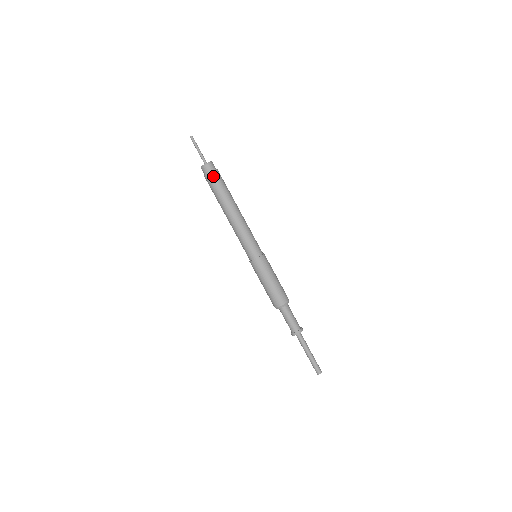
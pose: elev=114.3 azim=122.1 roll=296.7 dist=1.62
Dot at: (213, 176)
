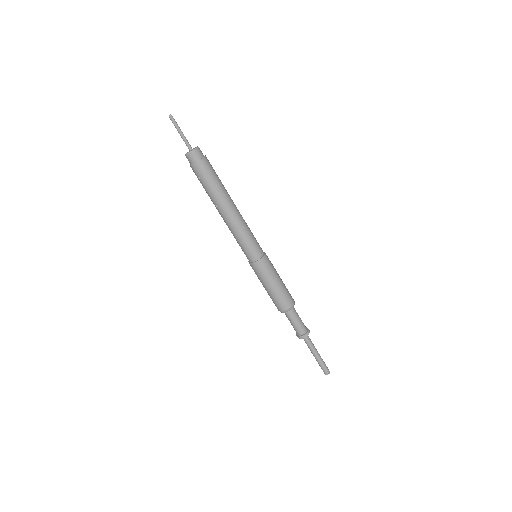
Dot at: (205, 164)
